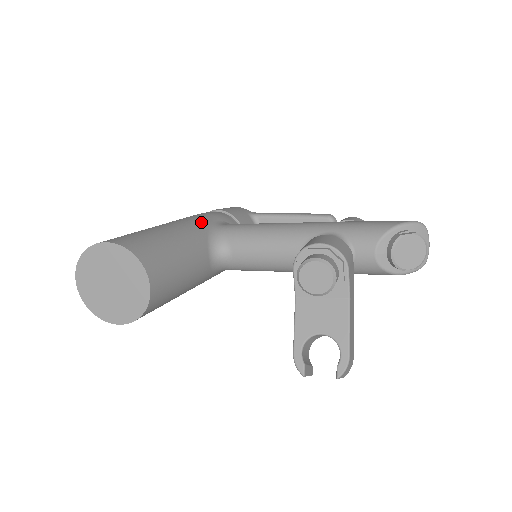
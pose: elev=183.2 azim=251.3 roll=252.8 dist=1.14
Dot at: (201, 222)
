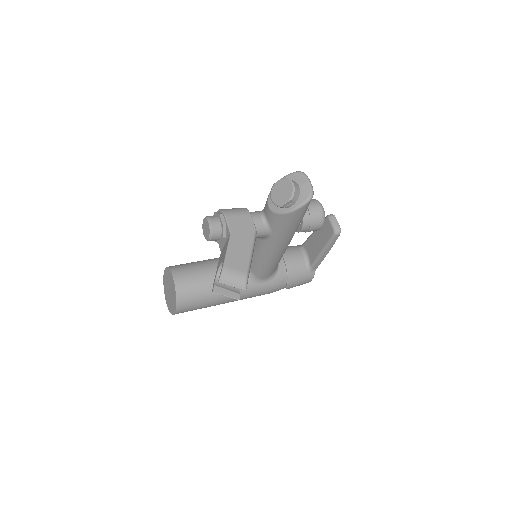
Dot at: occluded
